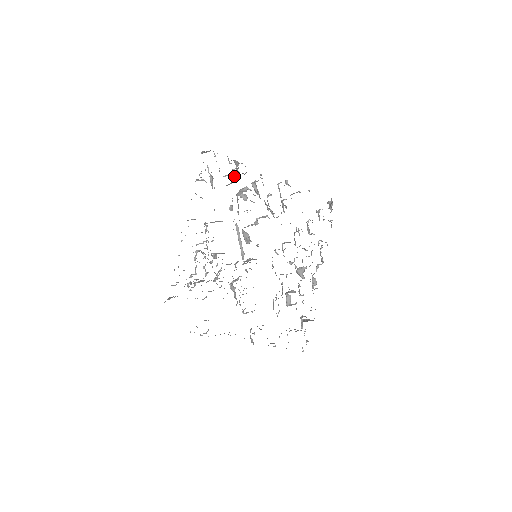
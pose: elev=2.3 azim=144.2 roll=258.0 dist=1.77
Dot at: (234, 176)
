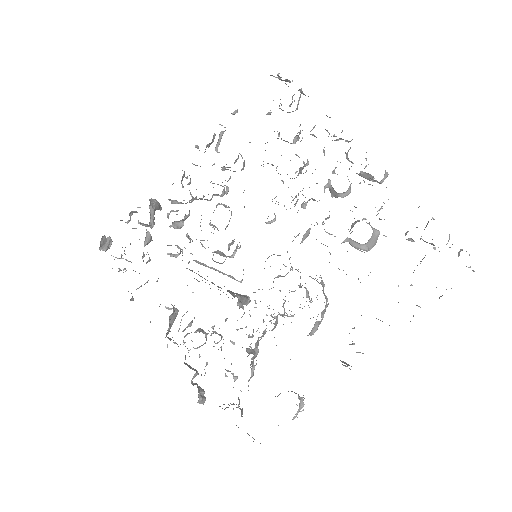
Dot at: (145, 225)
